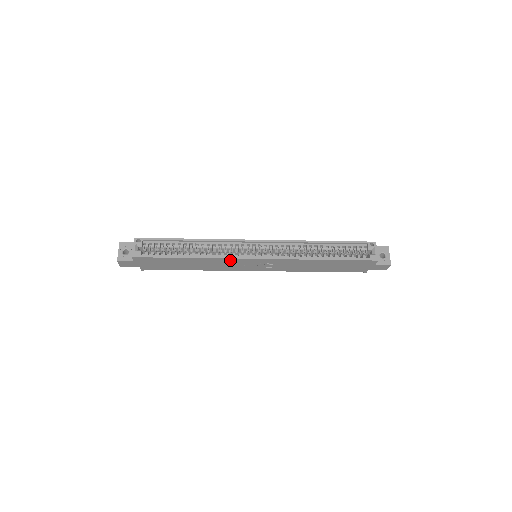
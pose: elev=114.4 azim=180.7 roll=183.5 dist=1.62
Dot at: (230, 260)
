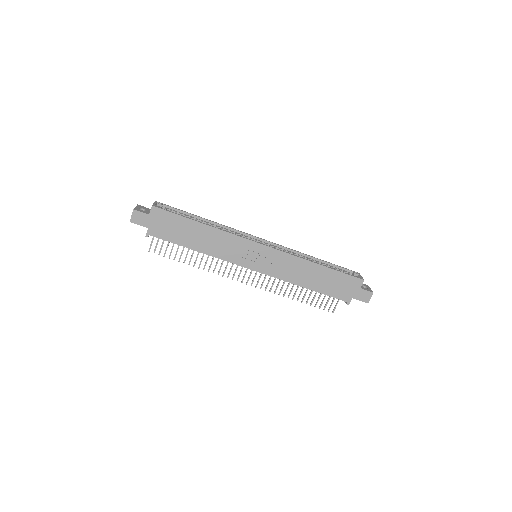
Dot at: (238, 240)
